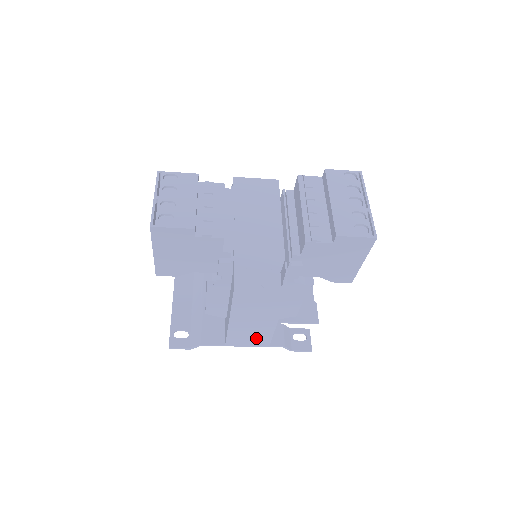
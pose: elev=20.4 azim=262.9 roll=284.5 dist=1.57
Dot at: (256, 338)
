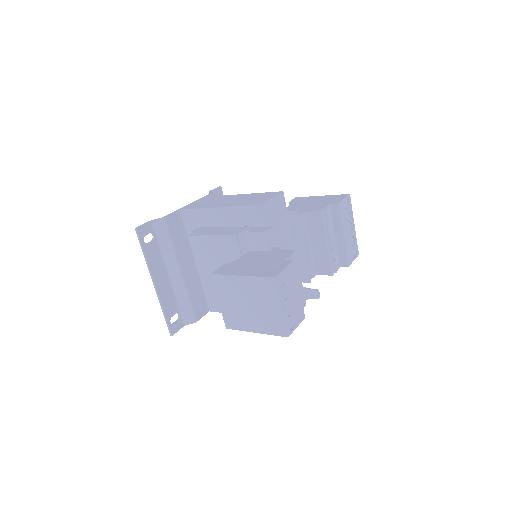
Dot at: occluded
